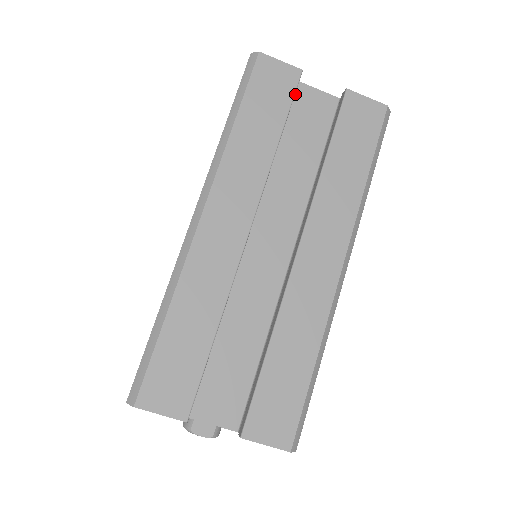
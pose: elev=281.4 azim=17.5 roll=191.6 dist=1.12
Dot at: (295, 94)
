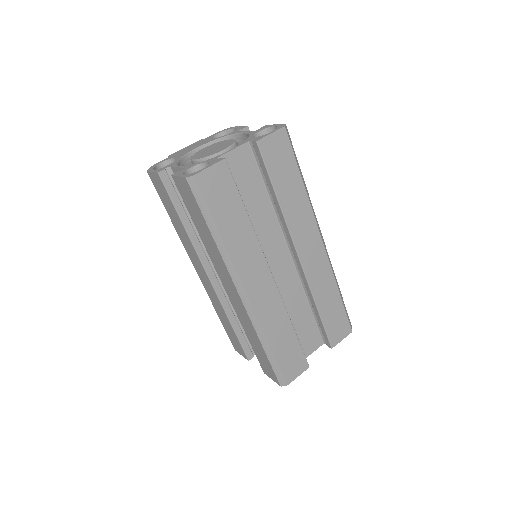
Dot at: occluded
